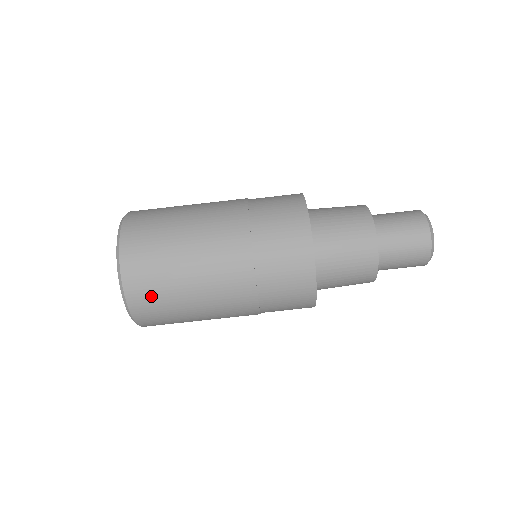
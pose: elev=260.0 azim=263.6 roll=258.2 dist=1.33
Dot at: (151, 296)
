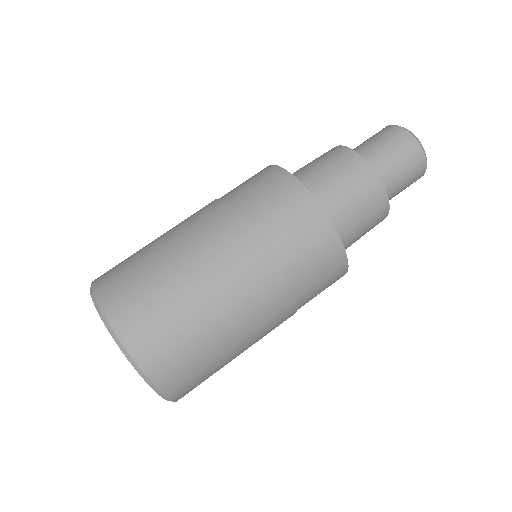
Dot at: (149, 321)
